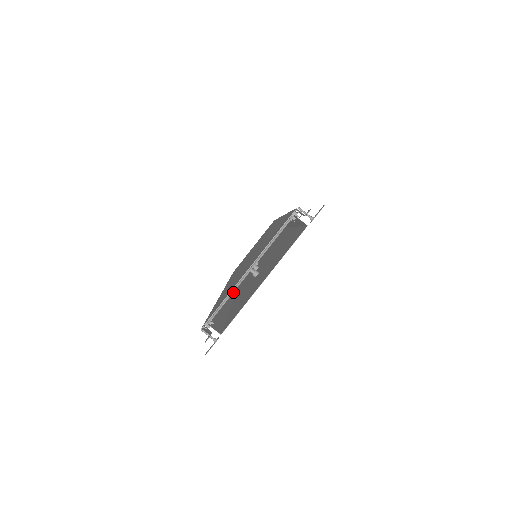
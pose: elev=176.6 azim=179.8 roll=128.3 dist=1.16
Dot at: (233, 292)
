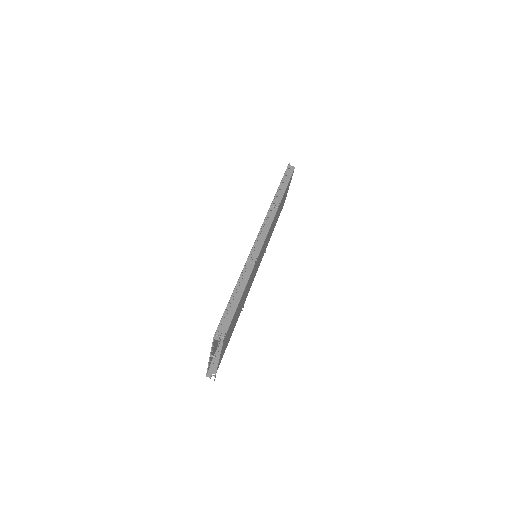
Dot at: occluded
